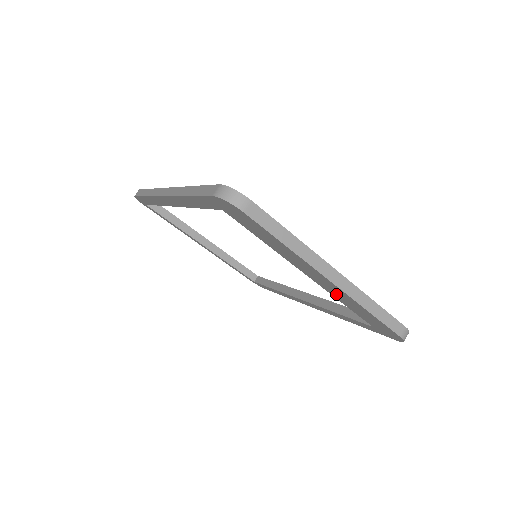
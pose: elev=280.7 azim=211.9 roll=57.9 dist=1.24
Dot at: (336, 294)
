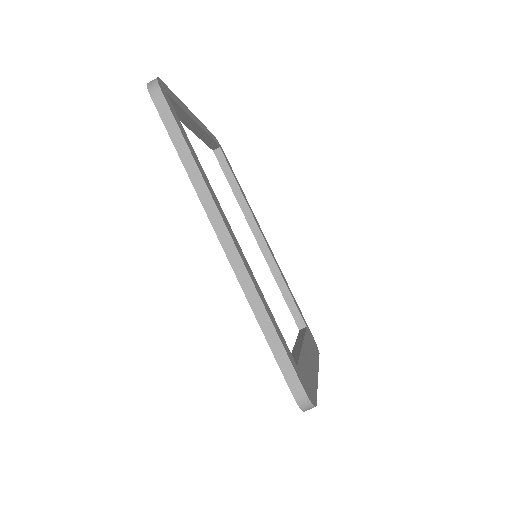
Dot at: occluded
